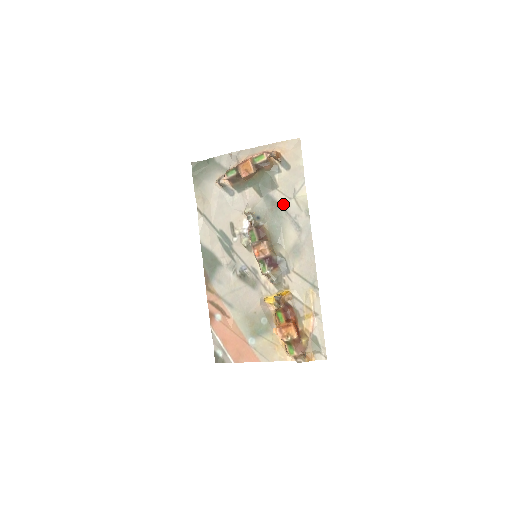
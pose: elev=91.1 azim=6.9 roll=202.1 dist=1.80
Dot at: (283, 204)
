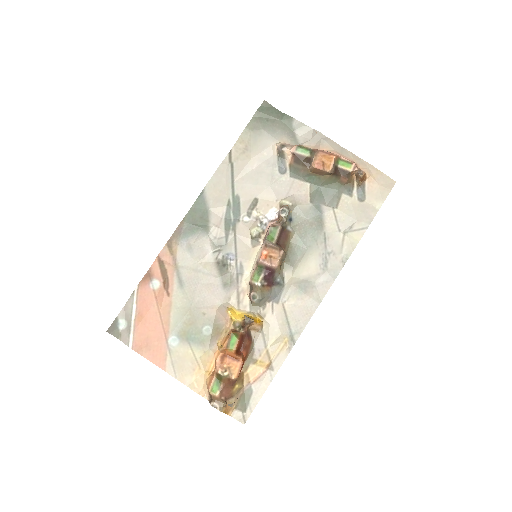
Dot at: (328, 229)
